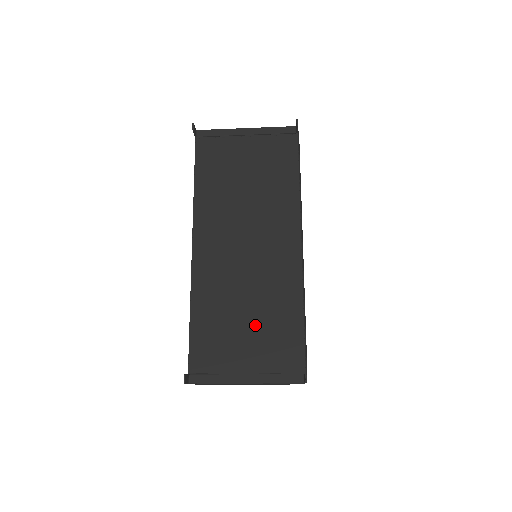
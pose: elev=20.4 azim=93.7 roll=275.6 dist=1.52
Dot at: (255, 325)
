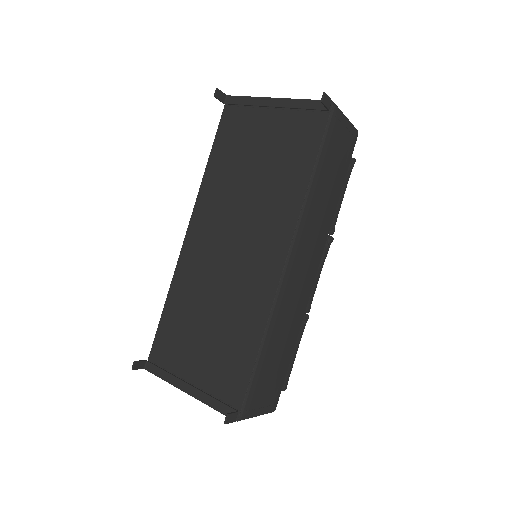
Dot at: (213, 336)
